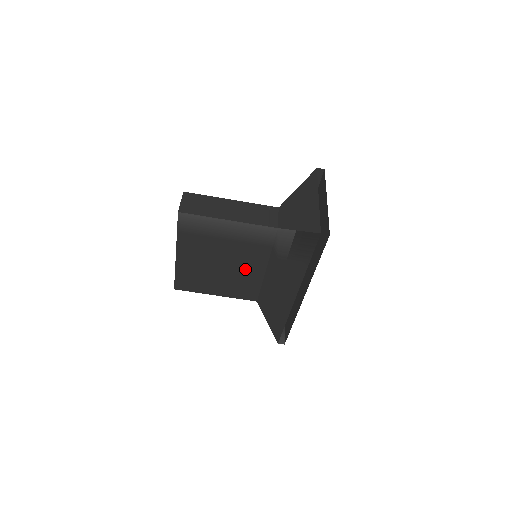
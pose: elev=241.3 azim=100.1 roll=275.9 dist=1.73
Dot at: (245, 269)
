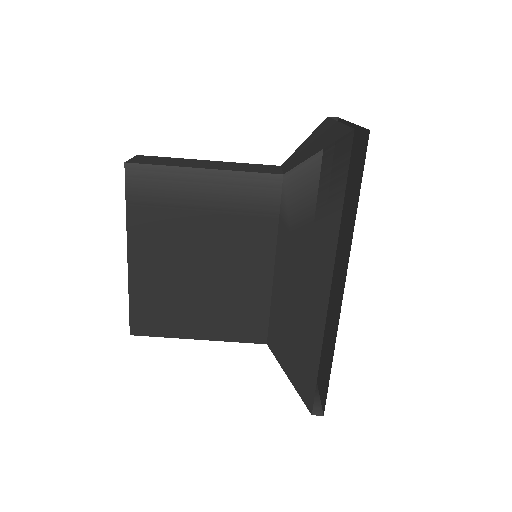
Dot at: (240, 273)
